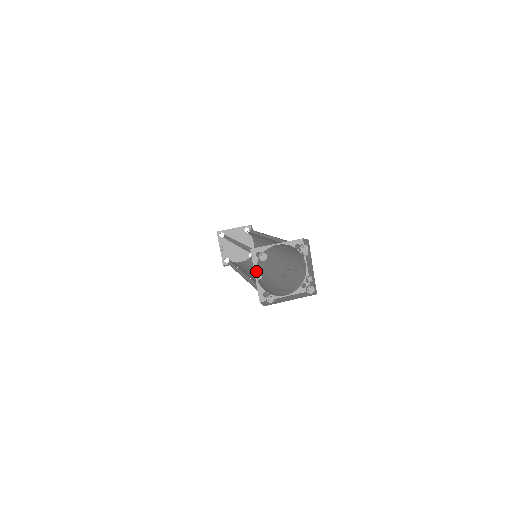
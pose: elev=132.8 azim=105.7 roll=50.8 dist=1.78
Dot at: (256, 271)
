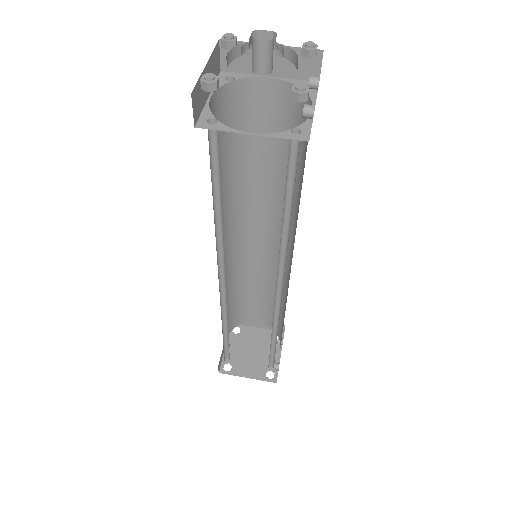
Dot at: occluded
